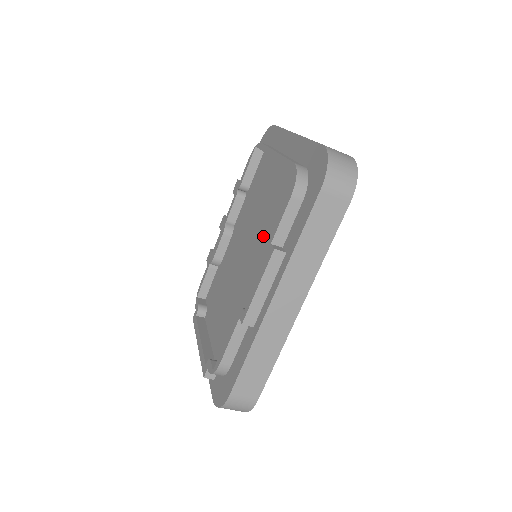
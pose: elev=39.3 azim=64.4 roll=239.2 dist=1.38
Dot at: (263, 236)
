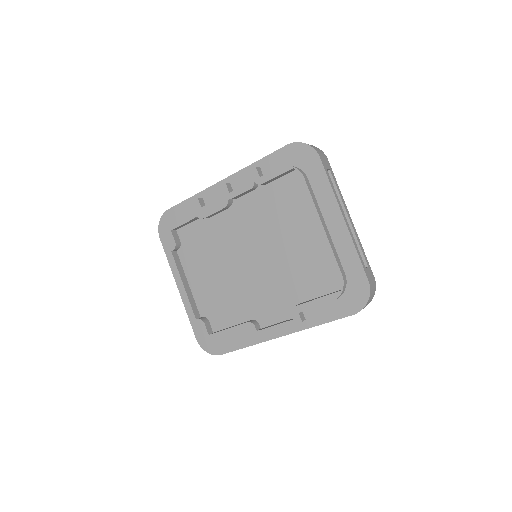
Dot at: (280, 272)
